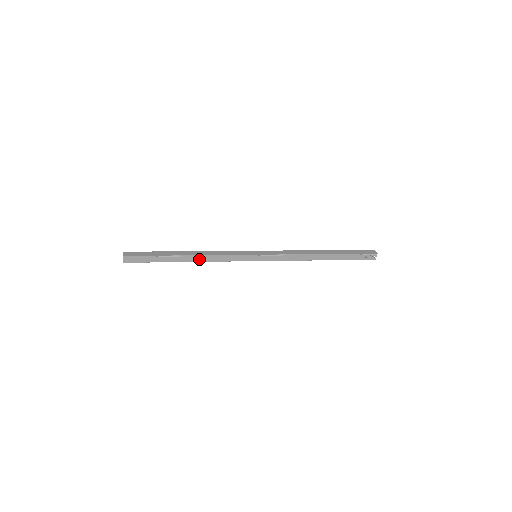
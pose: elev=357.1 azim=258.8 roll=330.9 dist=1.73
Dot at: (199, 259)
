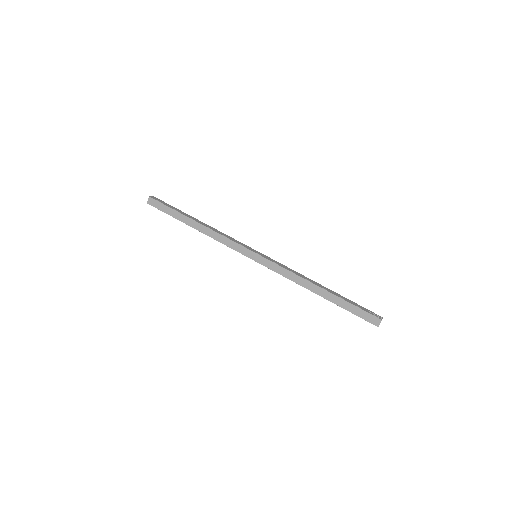
Dot at: occluded
